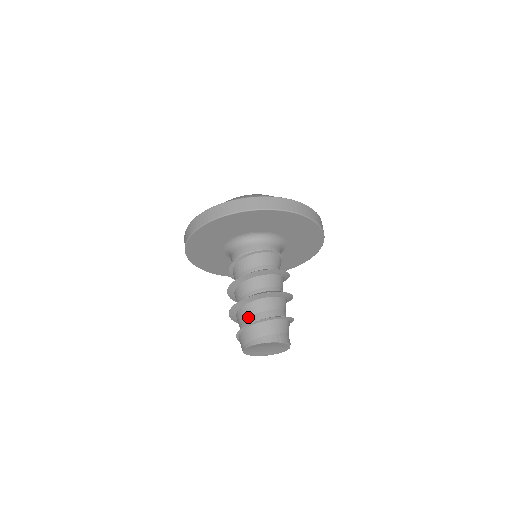
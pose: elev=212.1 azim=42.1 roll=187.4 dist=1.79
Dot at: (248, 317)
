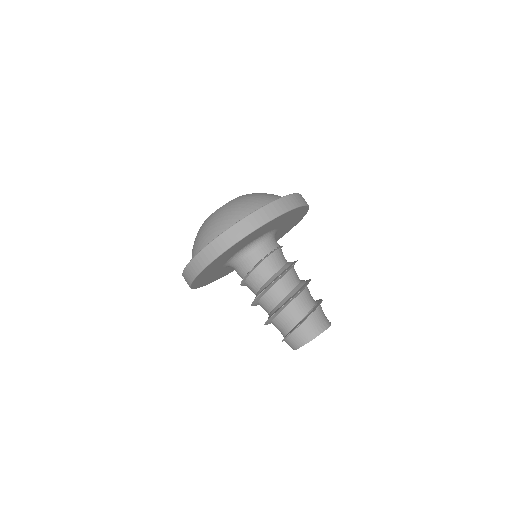
Dot at: (291, 320)
